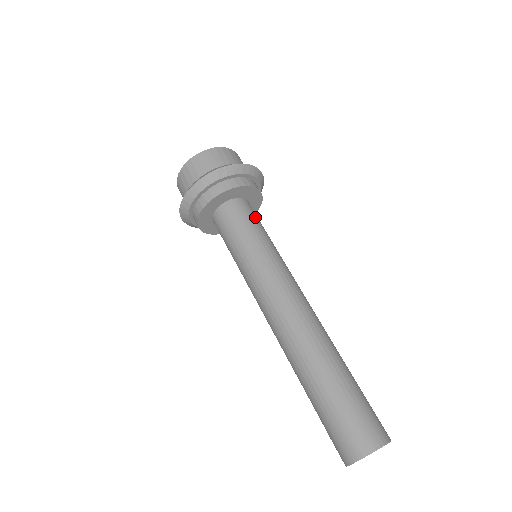
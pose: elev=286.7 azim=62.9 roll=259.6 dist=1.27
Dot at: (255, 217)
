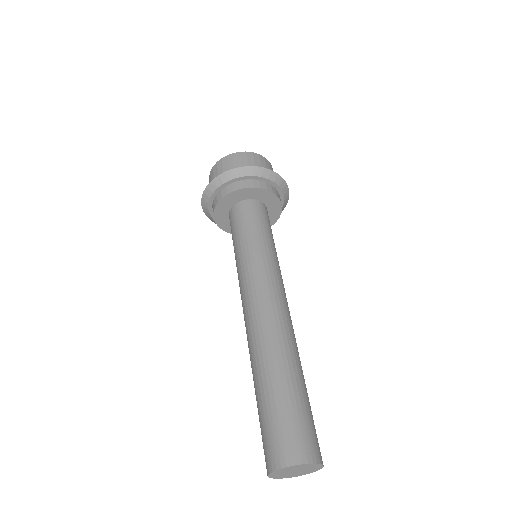
Dot at: (265, 219)
